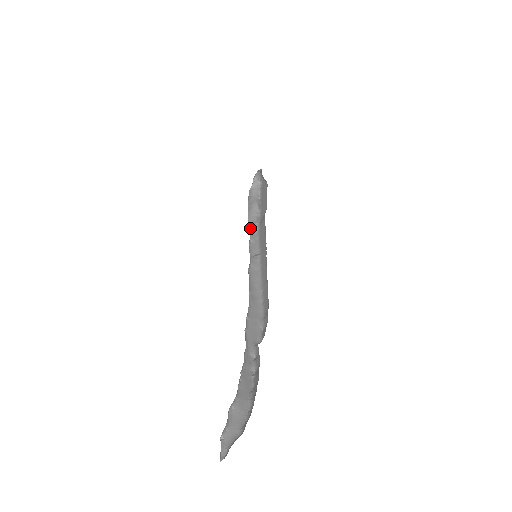
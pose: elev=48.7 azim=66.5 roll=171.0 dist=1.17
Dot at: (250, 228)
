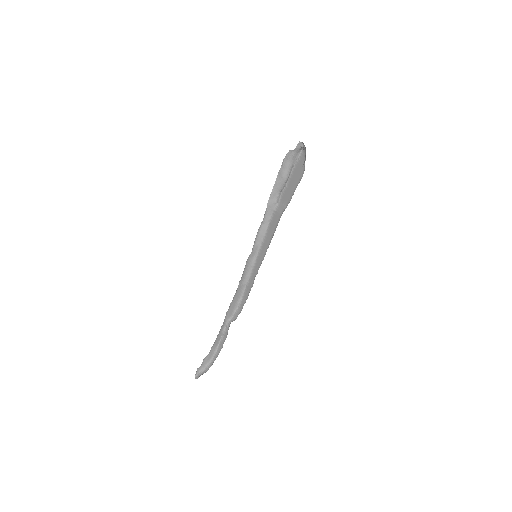
Dot at: (268, 206)
